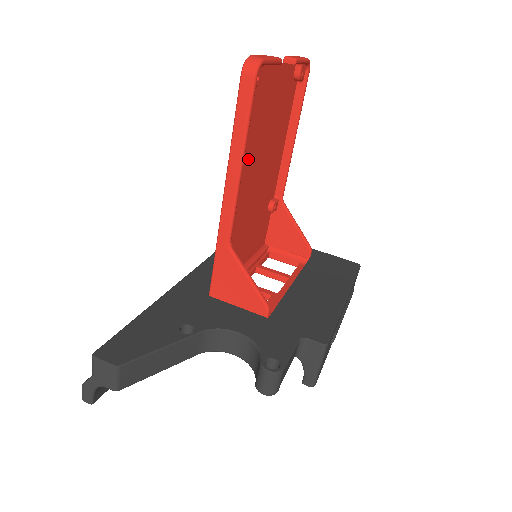
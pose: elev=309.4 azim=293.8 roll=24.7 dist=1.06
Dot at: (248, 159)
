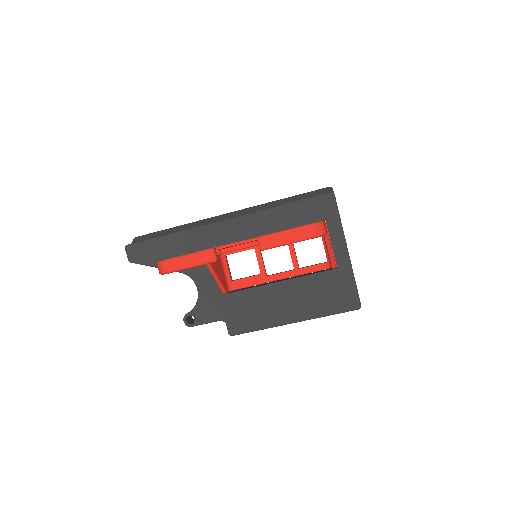
Dot at: occluded
